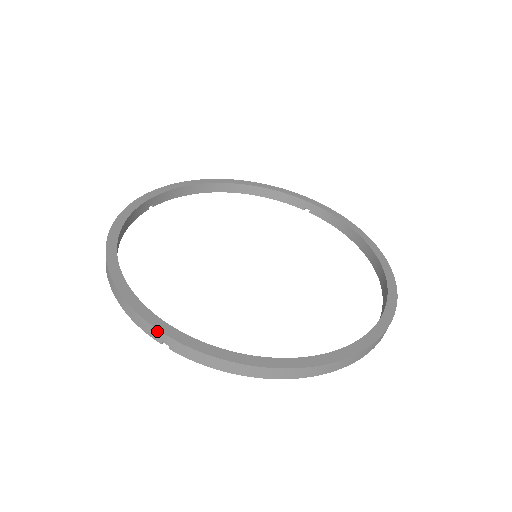
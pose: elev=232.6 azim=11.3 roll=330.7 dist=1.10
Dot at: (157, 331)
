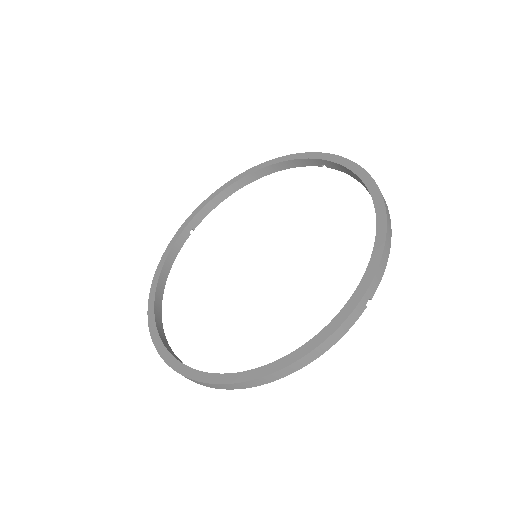
Dot at: (167, 364)
